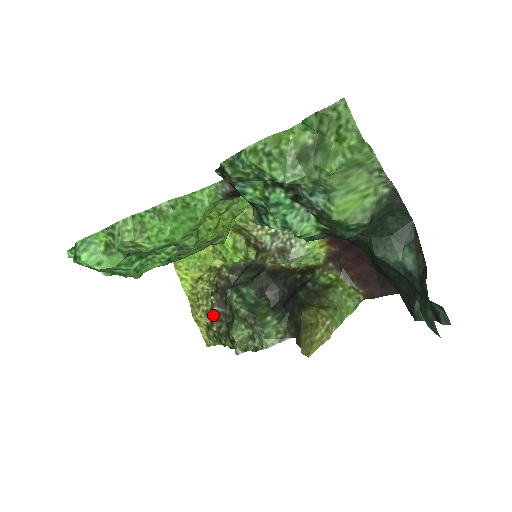
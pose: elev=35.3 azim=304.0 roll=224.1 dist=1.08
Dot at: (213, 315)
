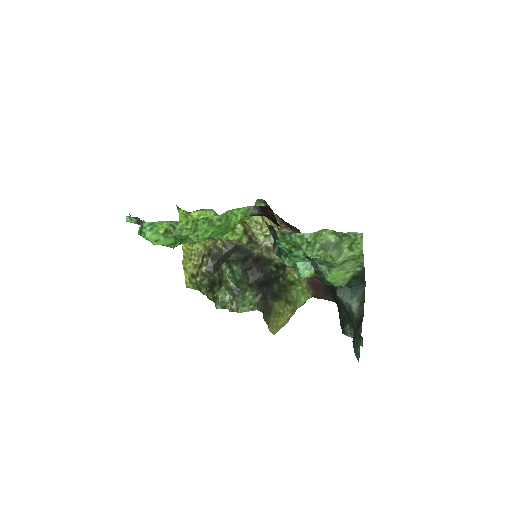
Dot at: (200, 270)
